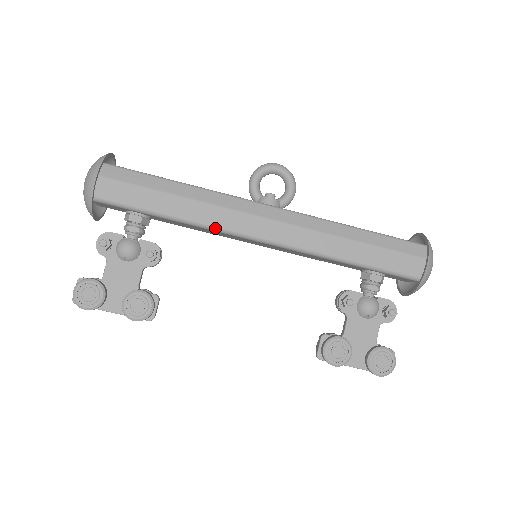
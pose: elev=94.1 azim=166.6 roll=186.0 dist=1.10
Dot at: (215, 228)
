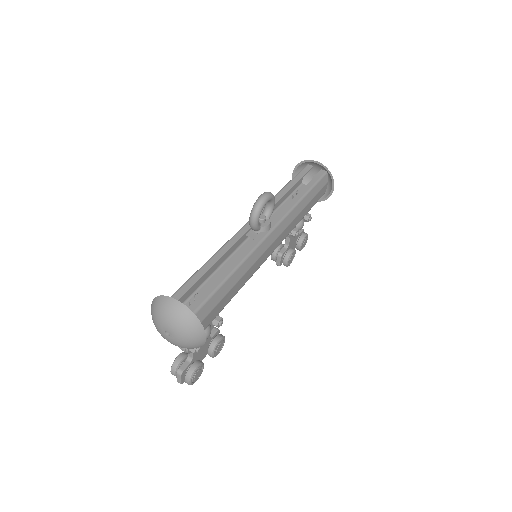
Dot at: (252, 275)
